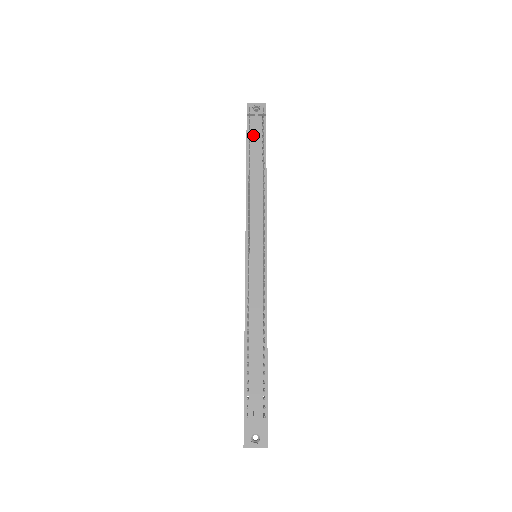
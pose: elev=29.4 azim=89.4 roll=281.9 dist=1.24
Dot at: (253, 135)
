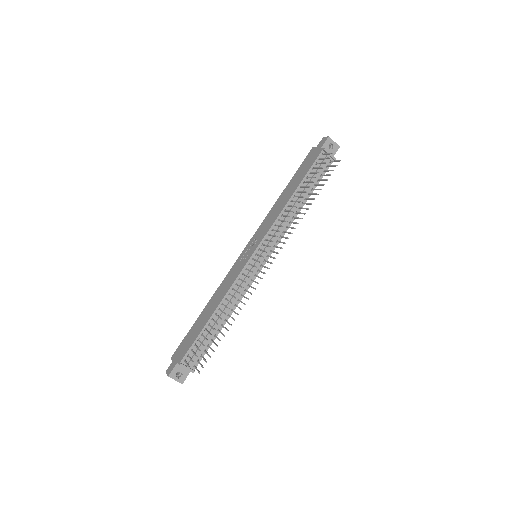
Dot at: (316, 169)
